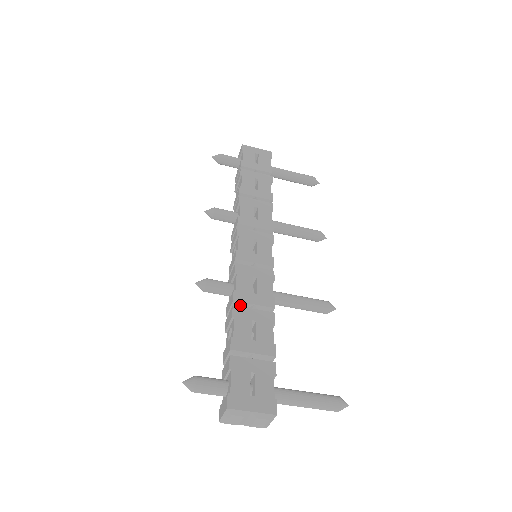
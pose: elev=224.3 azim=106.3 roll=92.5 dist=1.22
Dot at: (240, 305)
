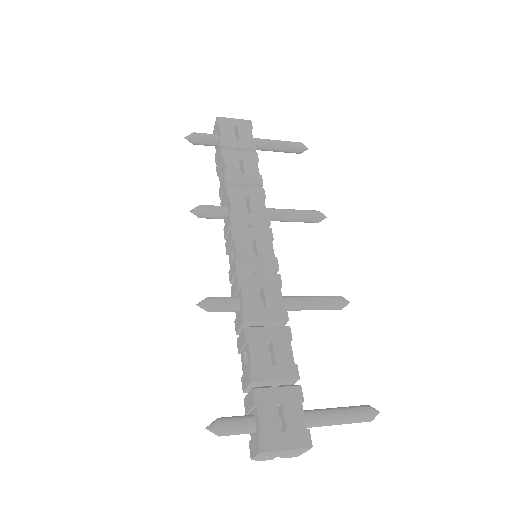
Dot at: (251, 324)
